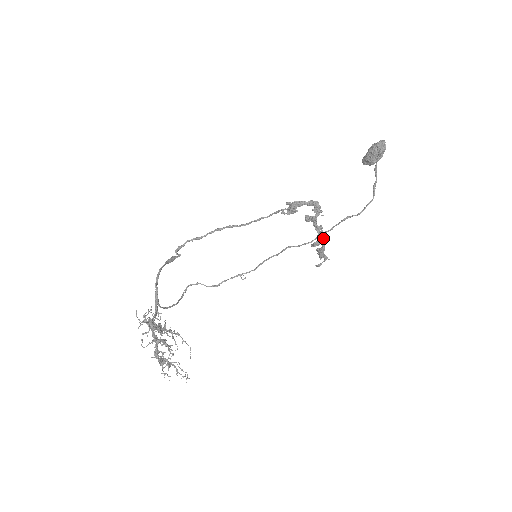
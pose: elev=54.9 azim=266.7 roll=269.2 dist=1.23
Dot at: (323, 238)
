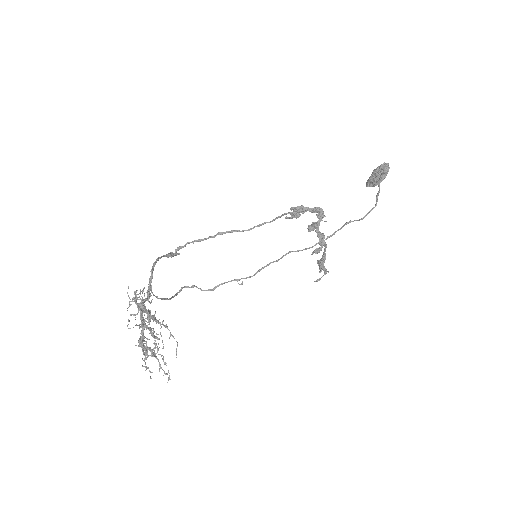
Dot at: (324, 246)
